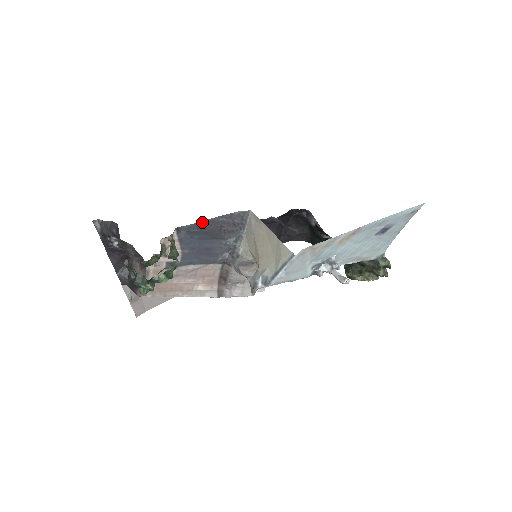
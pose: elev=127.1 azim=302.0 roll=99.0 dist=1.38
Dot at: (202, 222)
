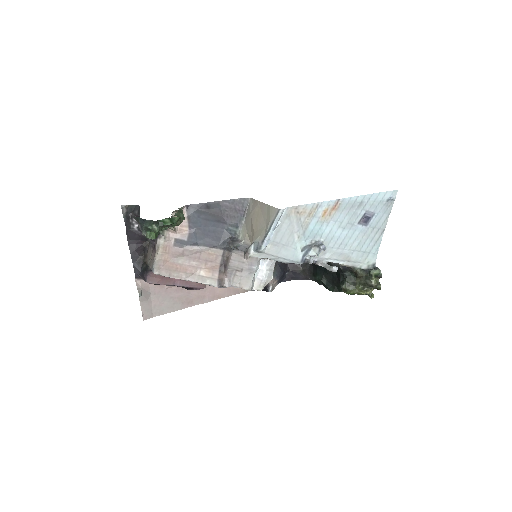
Dot at: (208, 203)
